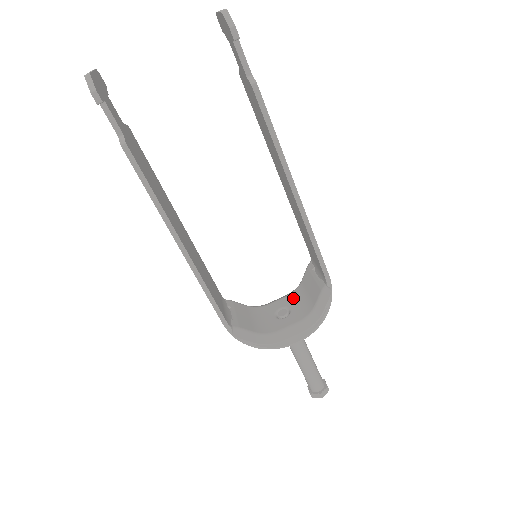
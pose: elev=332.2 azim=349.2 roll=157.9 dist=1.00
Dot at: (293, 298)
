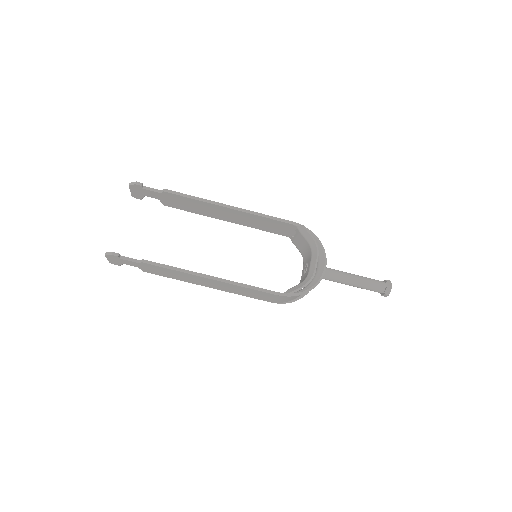
Dot at: (305, 260)
